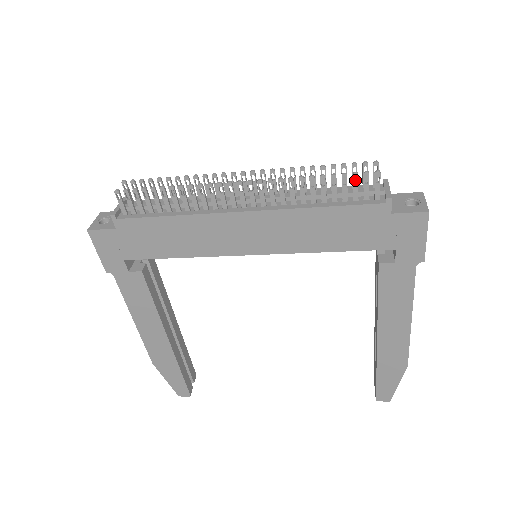
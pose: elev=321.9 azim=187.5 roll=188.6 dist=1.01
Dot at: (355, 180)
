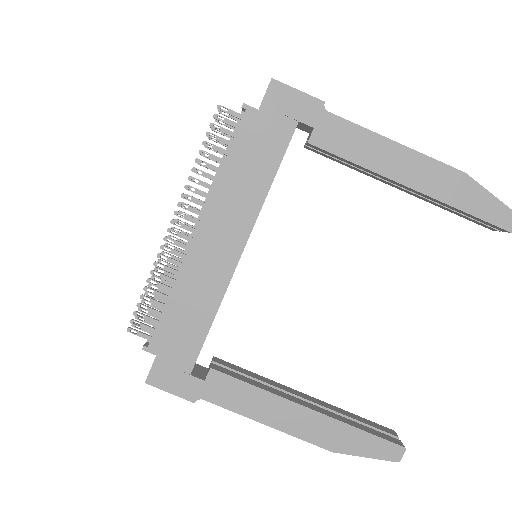
Dot at: occluded
